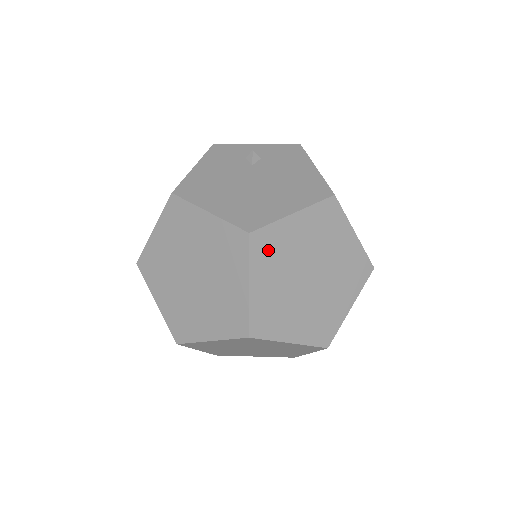
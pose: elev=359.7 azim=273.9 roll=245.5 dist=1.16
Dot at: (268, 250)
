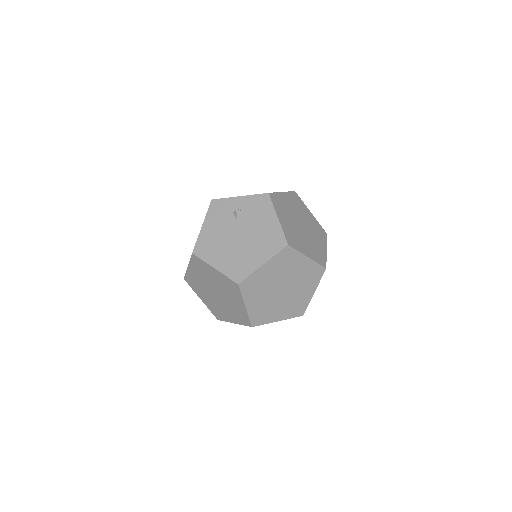
Dot at: (252, 287)
